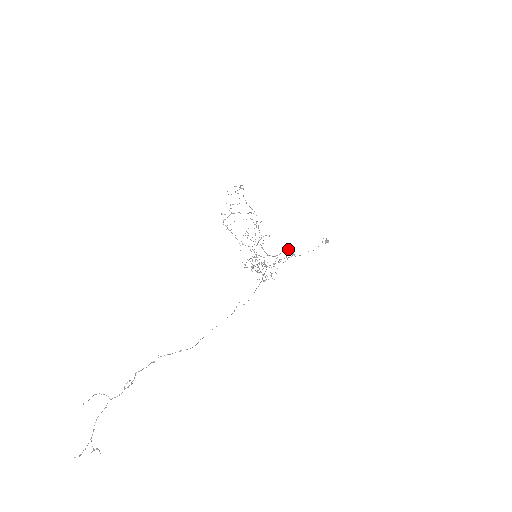
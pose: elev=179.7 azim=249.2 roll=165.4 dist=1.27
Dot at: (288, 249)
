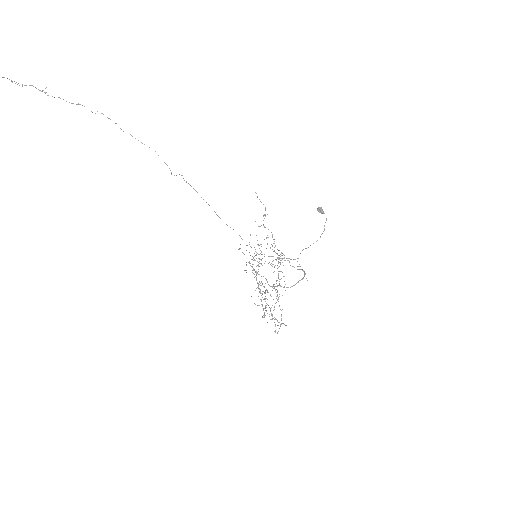
Dot at: (303, 277)
